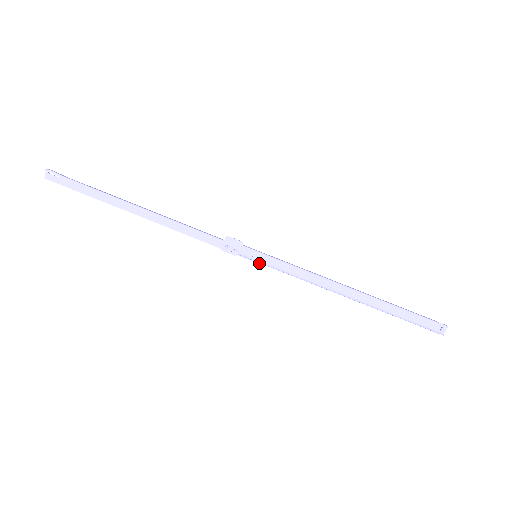
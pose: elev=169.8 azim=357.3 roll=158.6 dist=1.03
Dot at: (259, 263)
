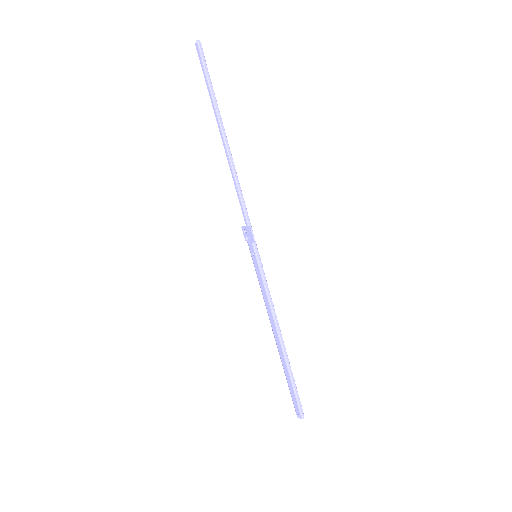
Dot at: occluded
